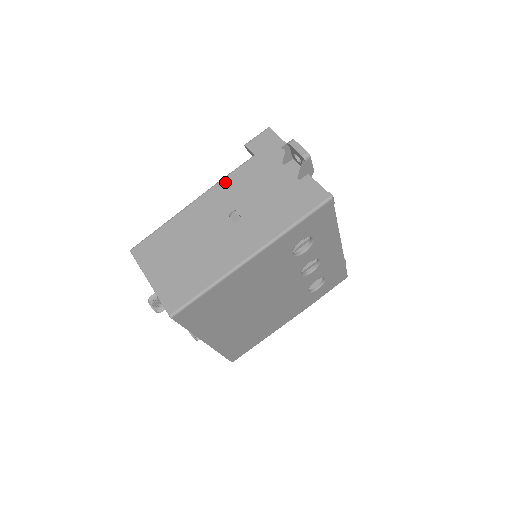
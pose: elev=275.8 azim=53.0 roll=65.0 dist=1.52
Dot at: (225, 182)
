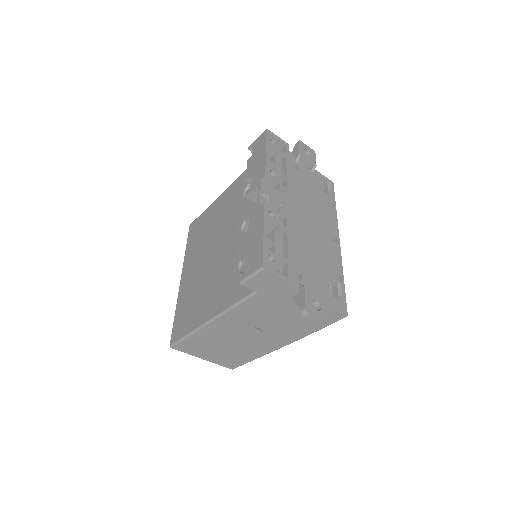
Dot at: (235, 312)
